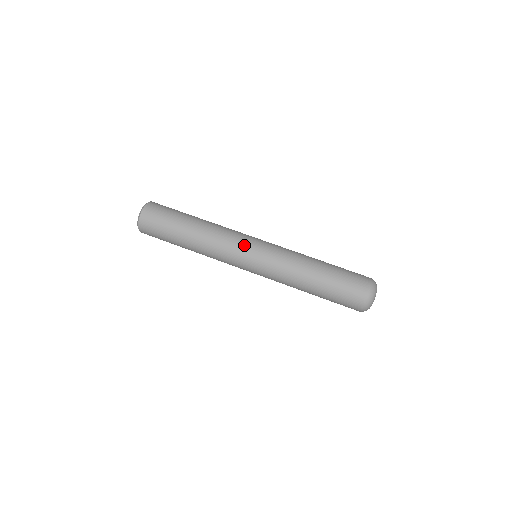
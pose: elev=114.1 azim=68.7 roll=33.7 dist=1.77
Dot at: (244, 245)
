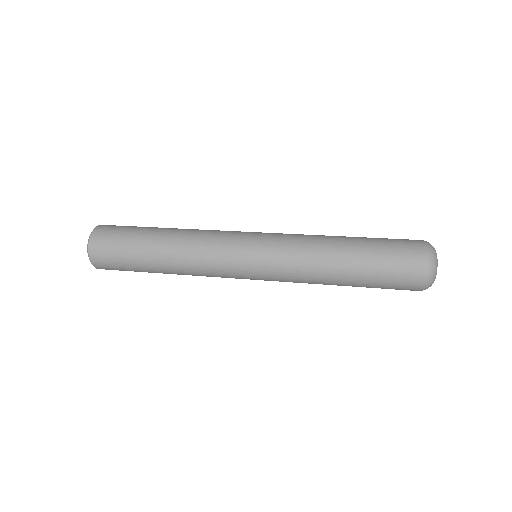
Dot at: (237, 235)
